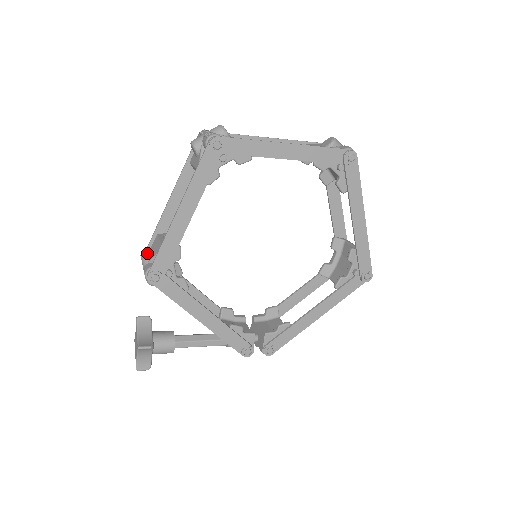
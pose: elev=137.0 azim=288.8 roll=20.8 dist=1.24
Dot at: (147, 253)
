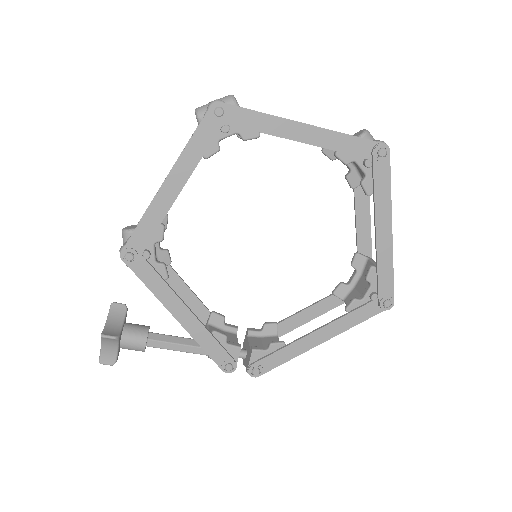
Dot at: (128, 229)
